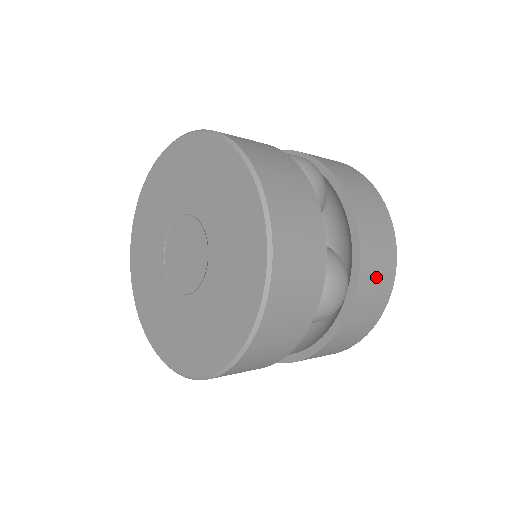
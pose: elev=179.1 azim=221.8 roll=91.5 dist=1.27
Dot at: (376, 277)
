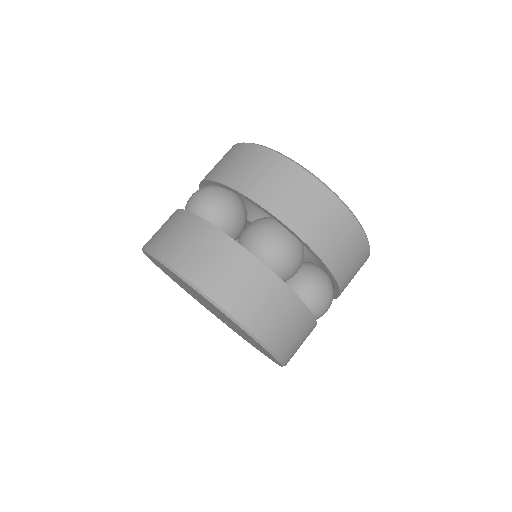
Dot at: (354, 275)
